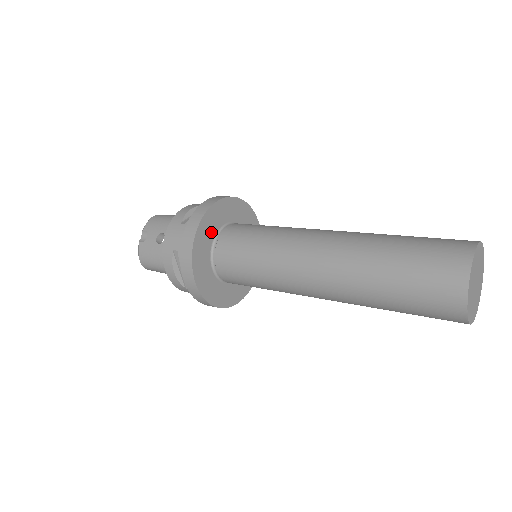
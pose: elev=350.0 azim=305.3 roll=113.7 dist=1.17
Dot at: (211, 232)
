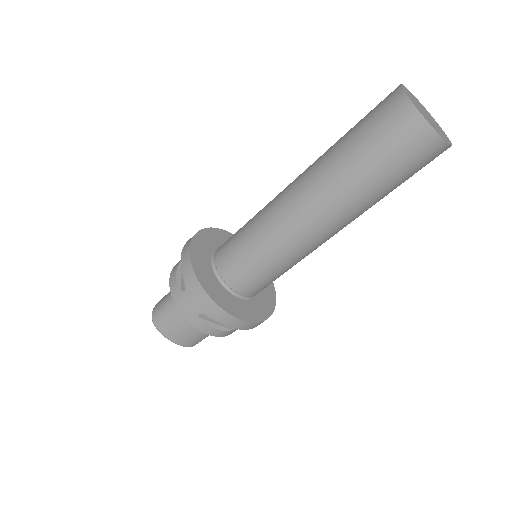
Dot at: (220, 242)
